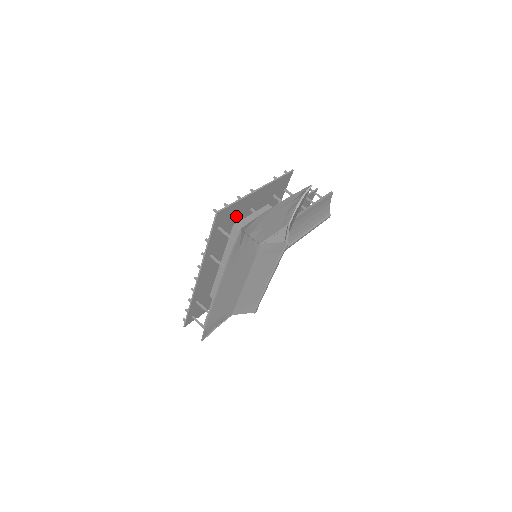
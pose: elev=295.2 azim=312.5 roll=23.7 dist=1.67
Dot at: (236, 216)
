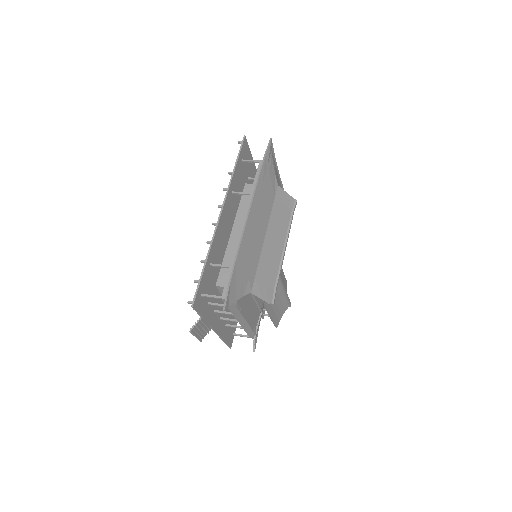
Dot at: (247, 175)
